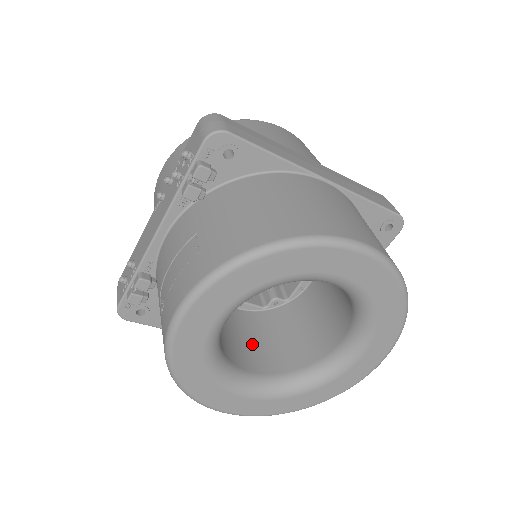
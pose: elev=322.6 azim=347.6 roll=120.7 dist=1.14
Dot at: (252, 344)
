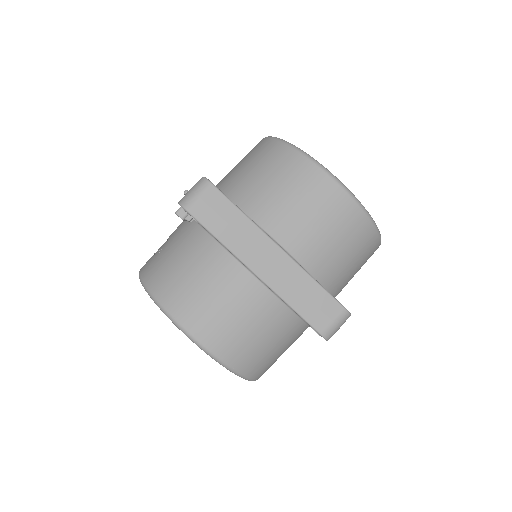
Dot at: occluded
